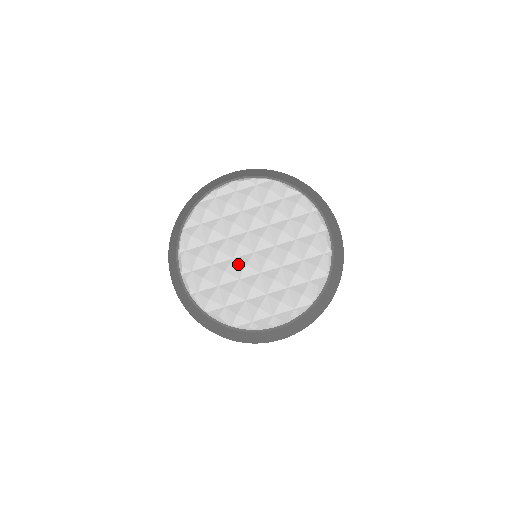
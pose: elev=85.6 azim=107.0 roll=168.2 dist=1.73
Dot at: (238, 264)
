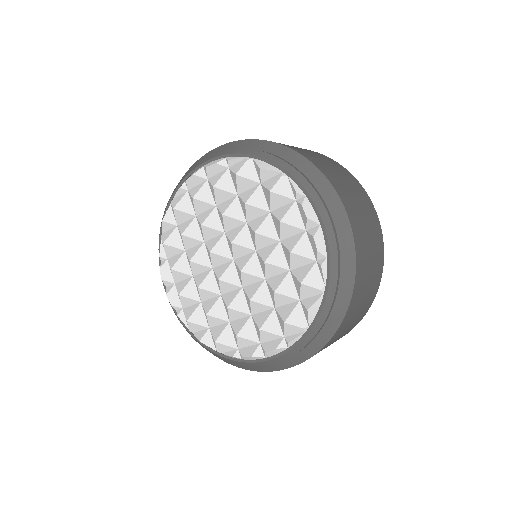
Dot at: (215, 276)
